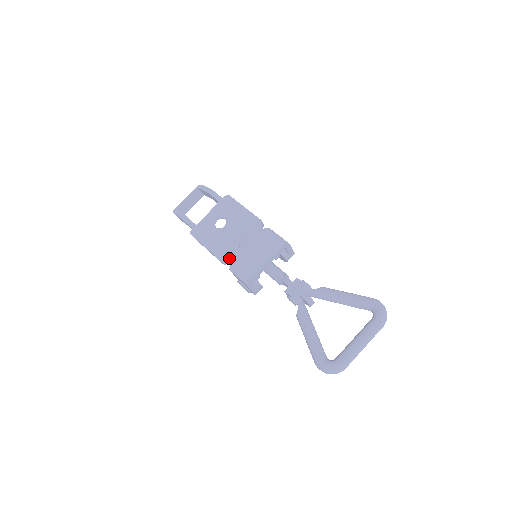
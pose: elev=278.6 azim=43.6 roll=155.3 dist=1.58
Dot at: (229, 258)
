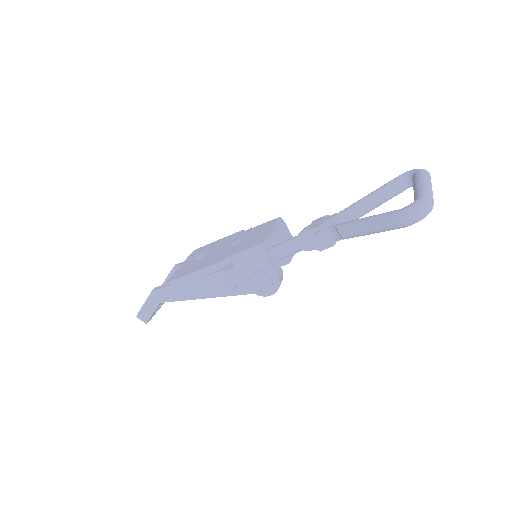
Dot at: (226, 256)
